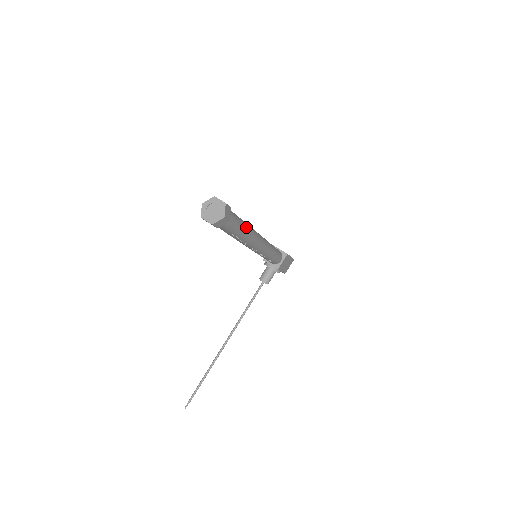
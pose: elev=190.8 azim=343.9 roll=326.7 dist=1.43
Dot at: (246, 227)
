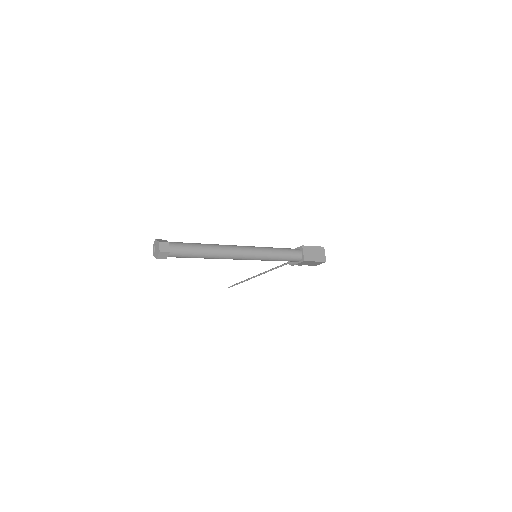
Dot at: (205, 255)
